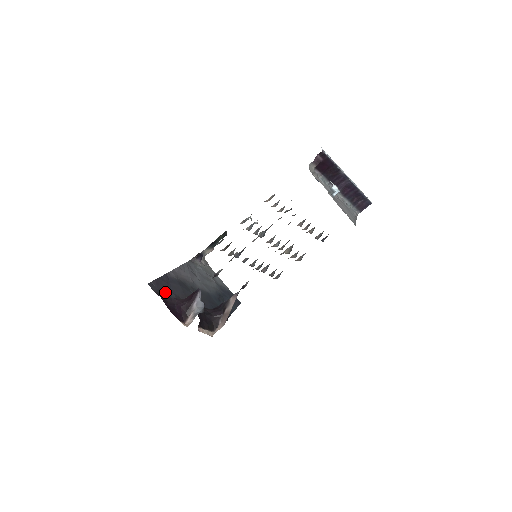
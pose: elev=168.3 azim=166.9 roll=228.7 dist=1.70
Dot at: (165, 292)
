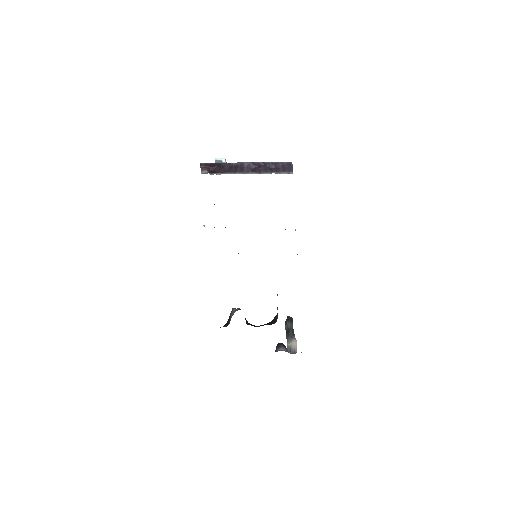
Dot at: occluded
